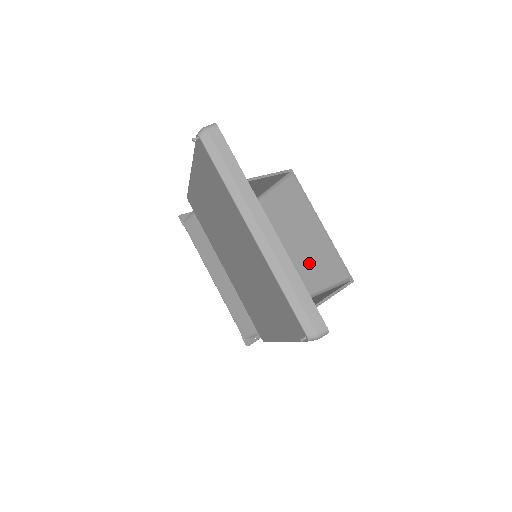
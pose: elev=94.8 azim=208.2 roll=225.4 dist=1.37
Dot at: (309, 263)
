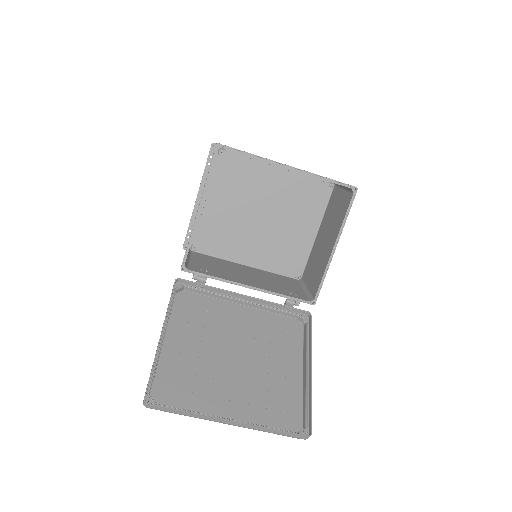
Dot at: occluded
